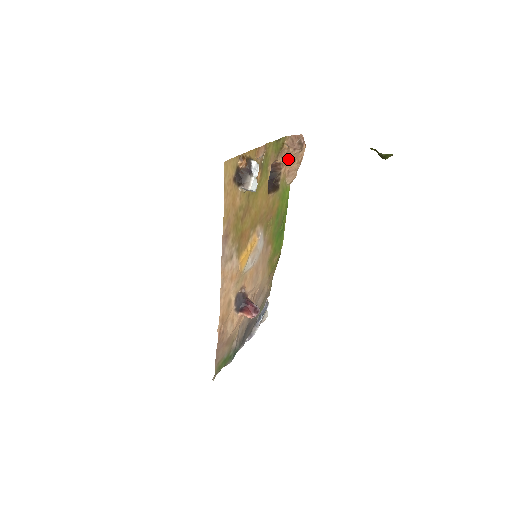
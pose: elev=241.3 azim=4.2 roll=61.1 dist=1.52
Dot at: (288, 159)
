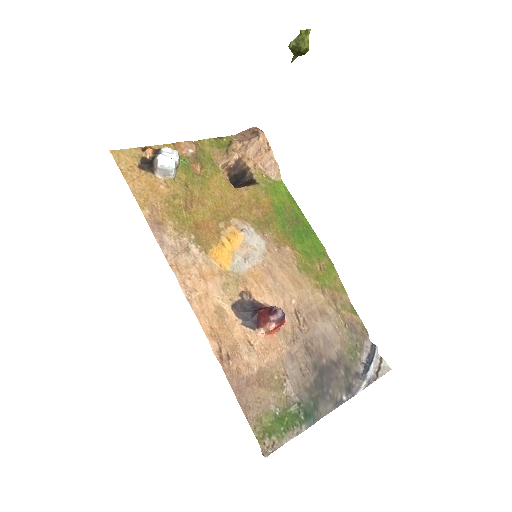
Dot at: (250, 153)
